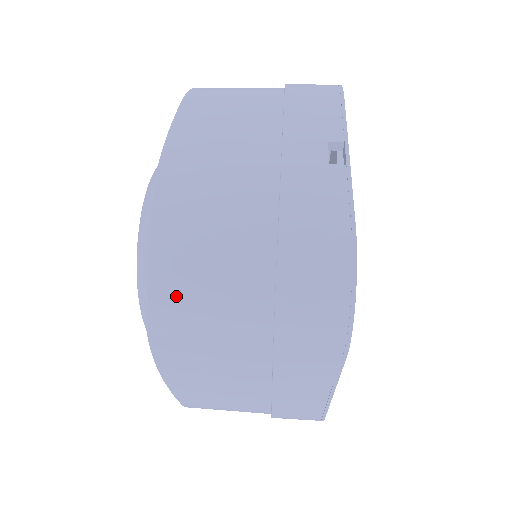
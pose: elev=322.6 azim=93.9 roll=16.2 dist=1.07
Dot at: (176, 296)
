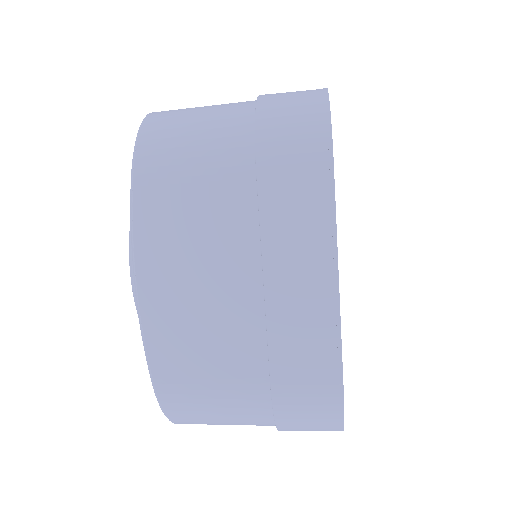
Dot at: (165, 130)
